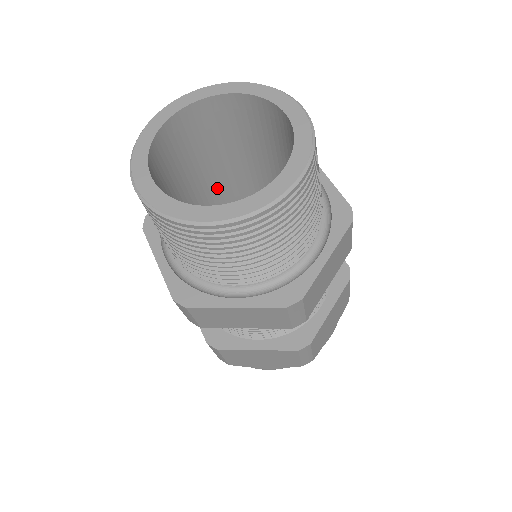
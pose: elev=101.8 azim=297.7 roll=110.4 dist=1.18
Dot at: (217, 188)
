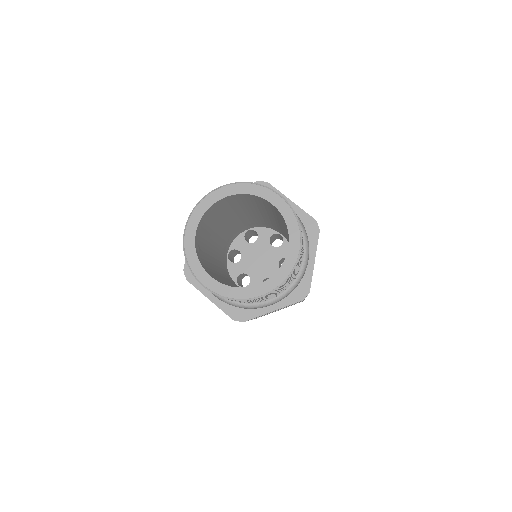
Dot at: (254, 212)
